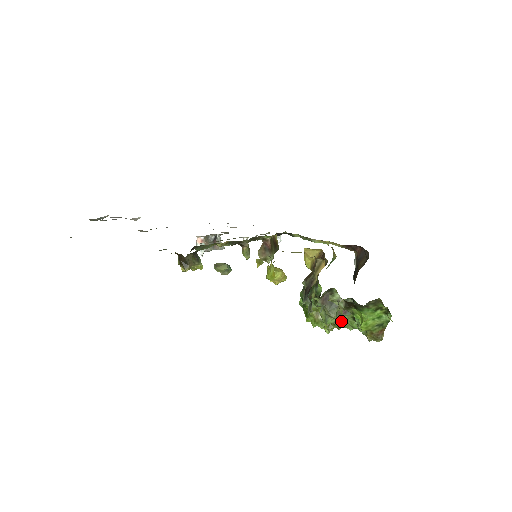
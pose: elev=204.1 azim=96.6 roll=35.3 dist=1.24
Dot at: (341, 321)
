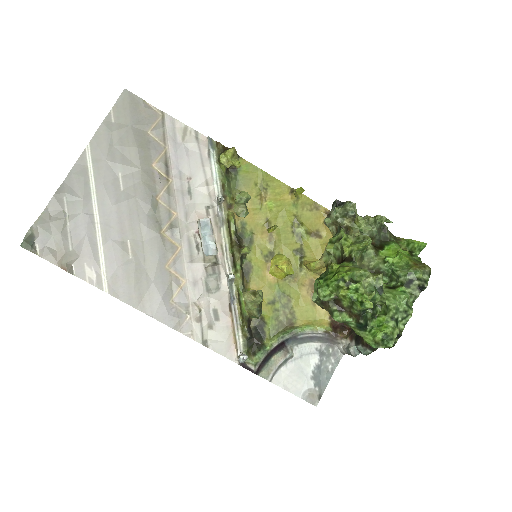
Dot at: occluded
